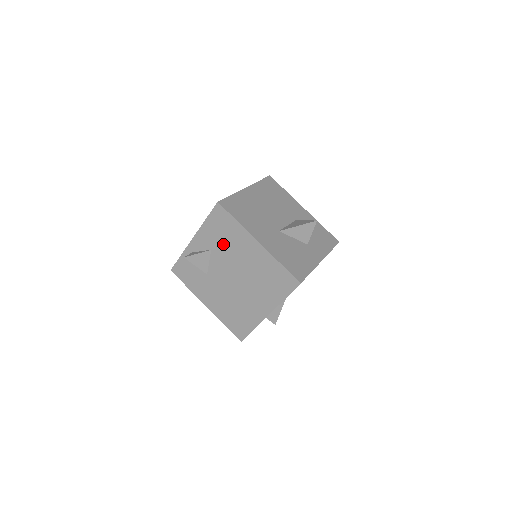
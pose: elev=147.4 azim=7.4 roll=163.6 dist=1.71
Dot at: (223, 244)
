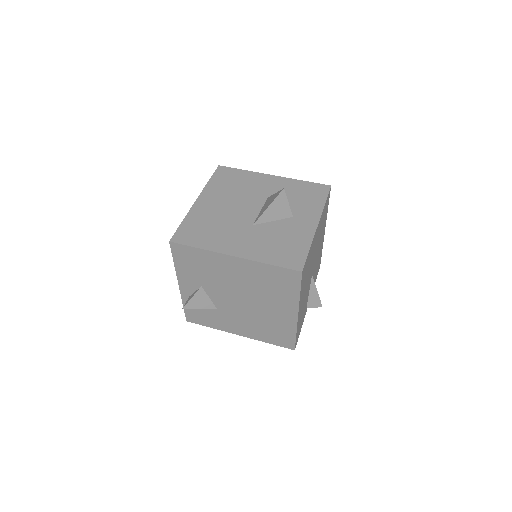
Dot at: (206, 276)
